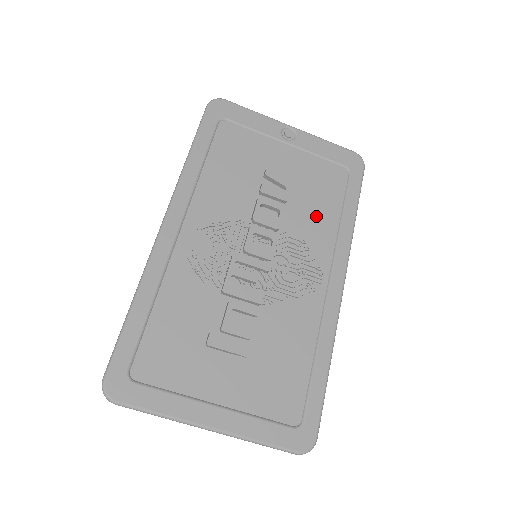
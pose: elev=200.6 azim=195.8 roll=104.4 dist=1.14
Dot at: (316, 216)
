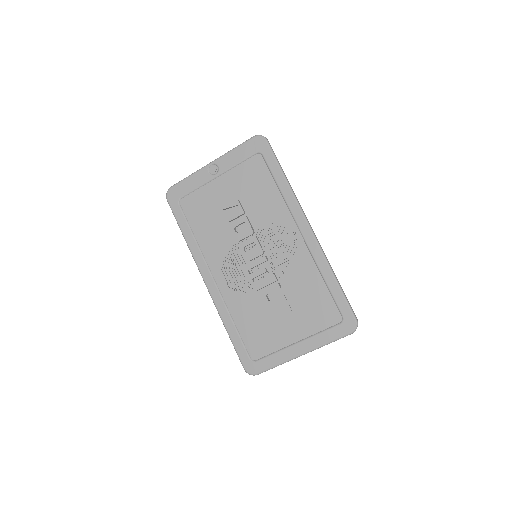
Dot at: (265, 202)
